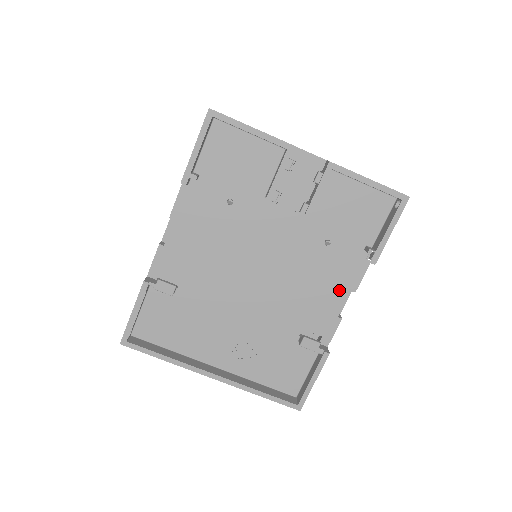
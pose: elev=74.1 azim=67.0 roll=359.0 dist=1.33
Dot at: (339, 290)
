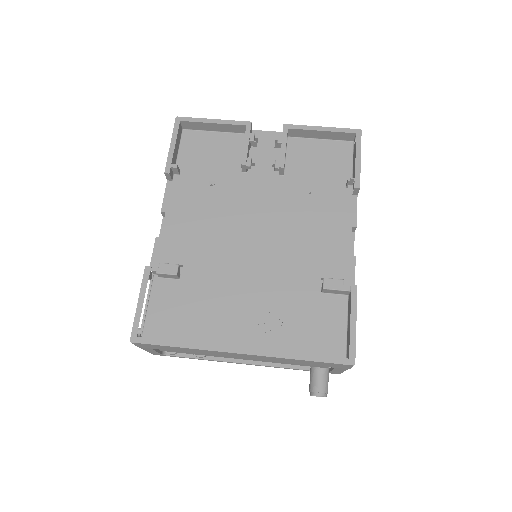
Dot at: (340, 229)
